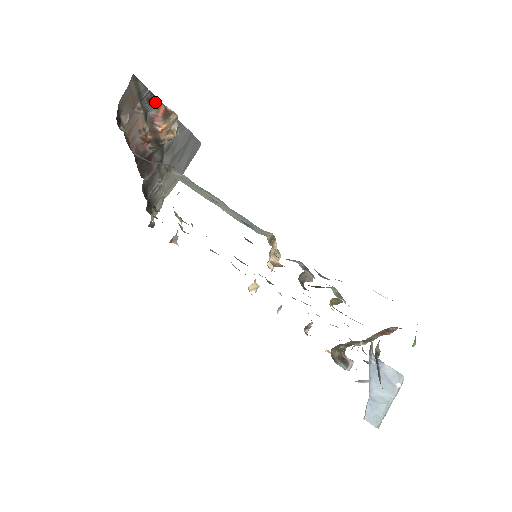
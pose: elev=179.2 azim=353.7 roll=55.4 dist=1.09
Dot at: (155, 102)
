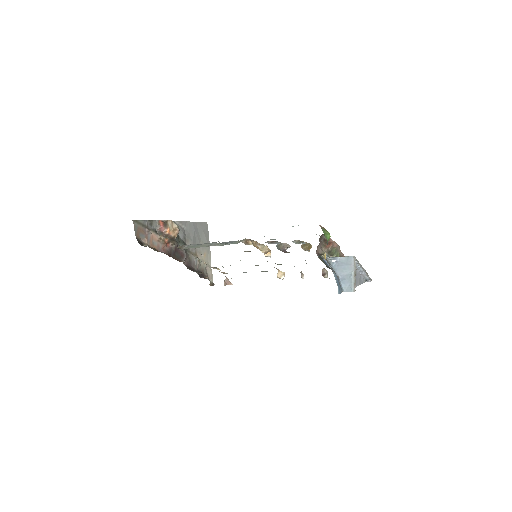
Dot at: (155, 223)
